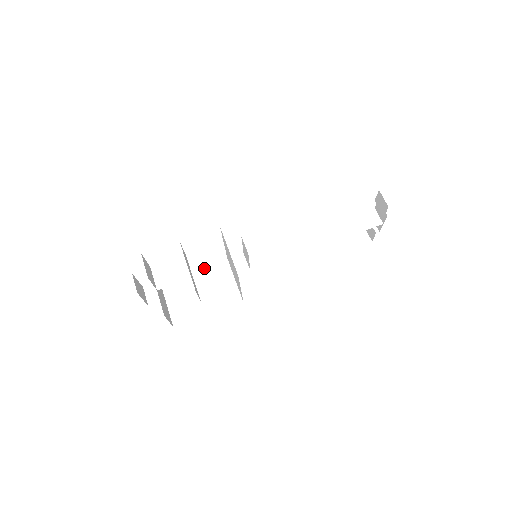
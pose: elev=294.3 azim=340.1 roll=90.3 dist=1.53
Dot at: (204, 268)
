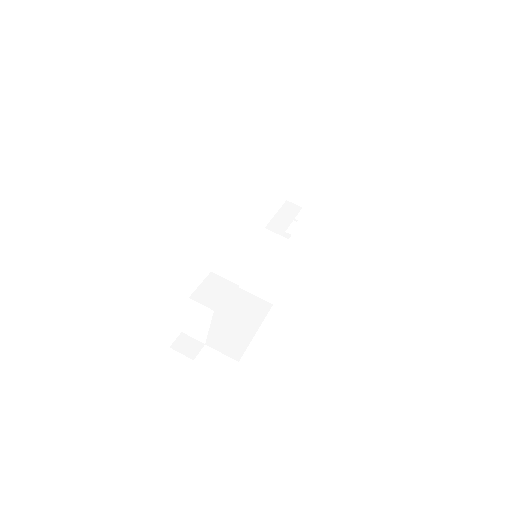
Dot at: occluded
